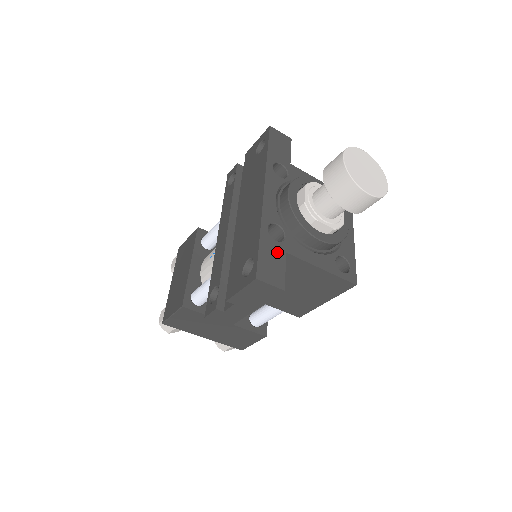
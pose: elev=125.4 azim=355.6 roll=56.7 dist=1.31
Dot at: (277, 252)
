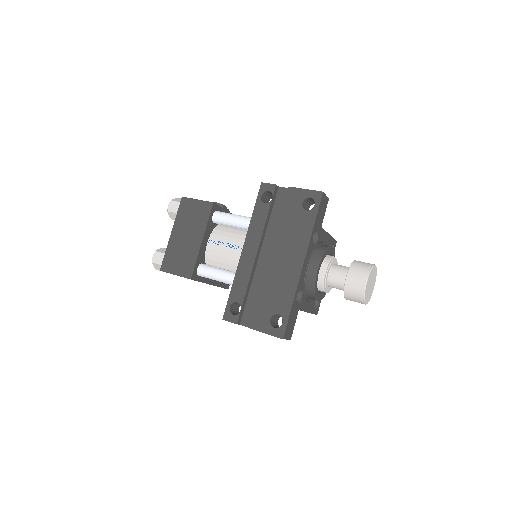
Dot at: (295, 313)
